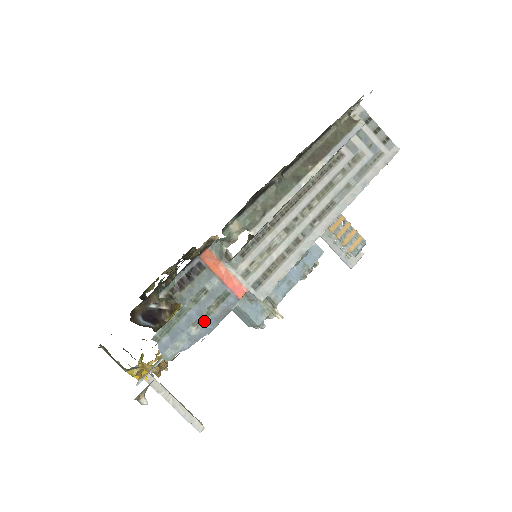
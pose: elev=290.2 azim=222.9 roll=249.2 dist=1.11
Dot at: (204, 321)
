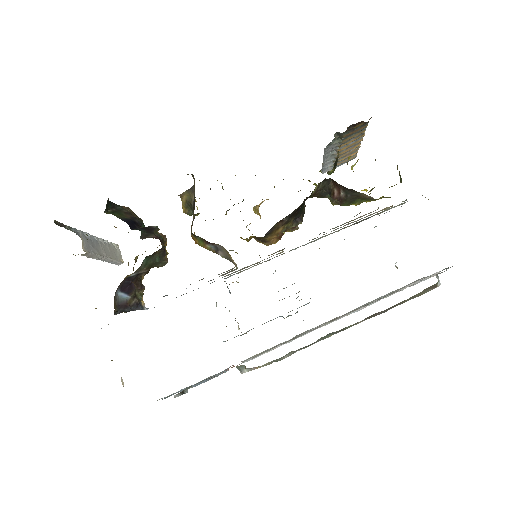
Dot at: occluded
